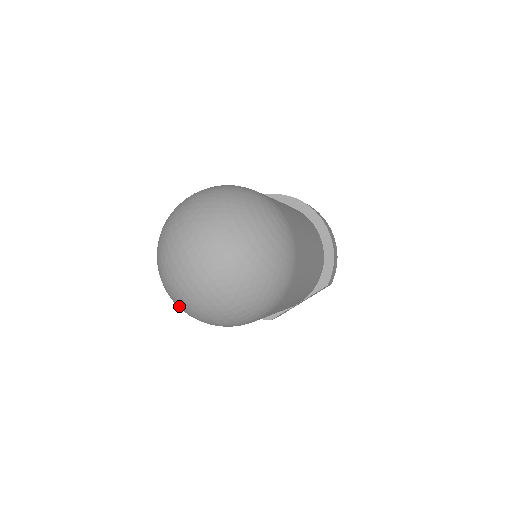
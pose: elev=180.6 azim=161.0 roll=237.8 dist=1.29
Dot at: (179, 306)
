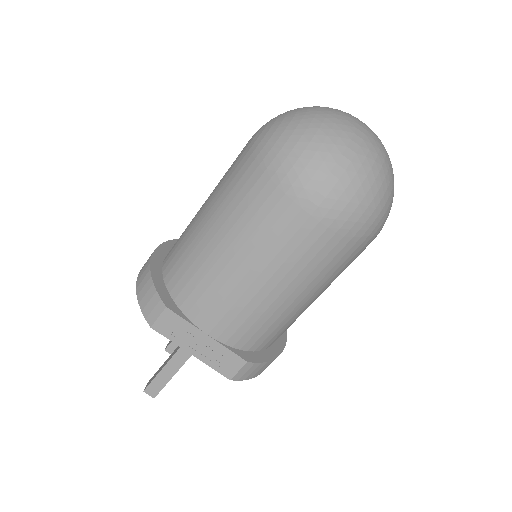
Dot at: (287, 119)
